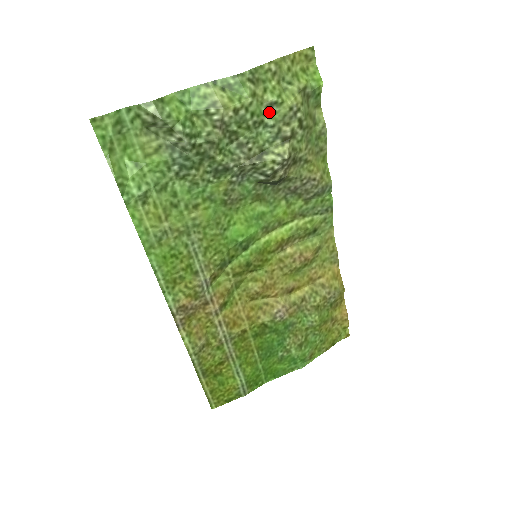
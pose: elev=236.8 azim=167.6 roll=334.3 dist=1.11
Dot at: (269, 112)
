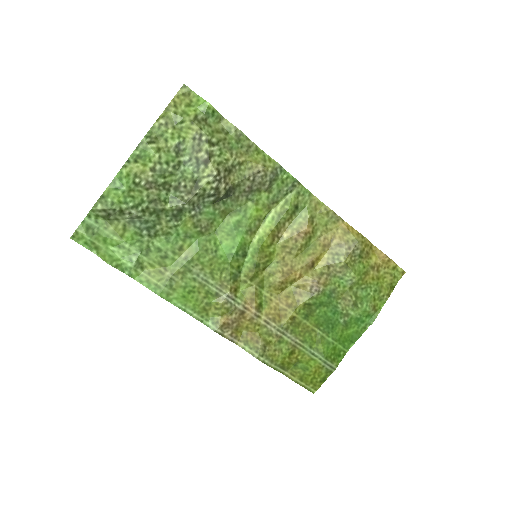
Dot at: (180, 152)
